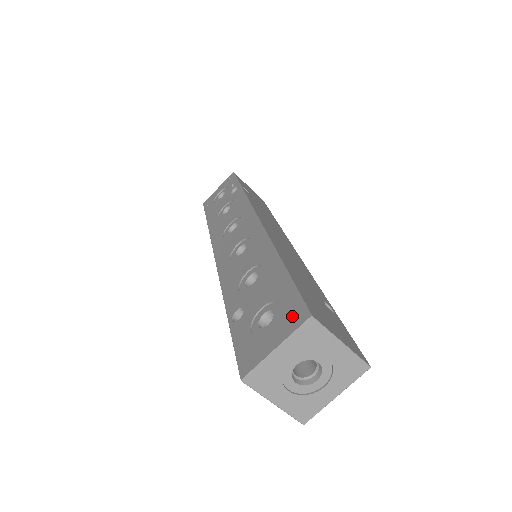
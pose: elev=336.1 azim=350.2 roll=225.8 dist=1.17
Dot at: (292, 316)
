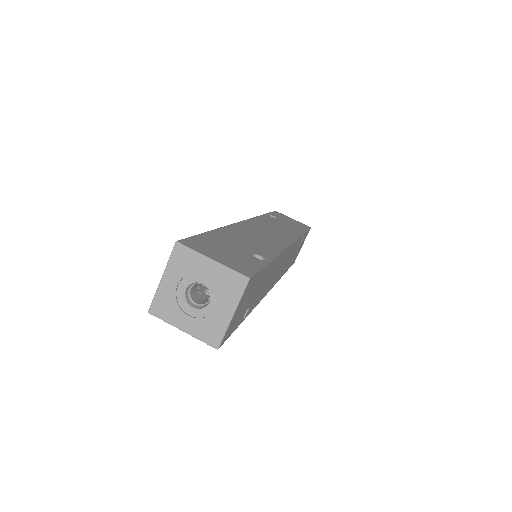
Dot at: occluded
